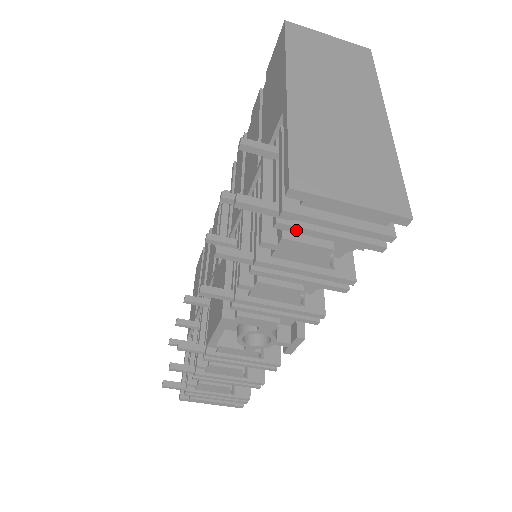
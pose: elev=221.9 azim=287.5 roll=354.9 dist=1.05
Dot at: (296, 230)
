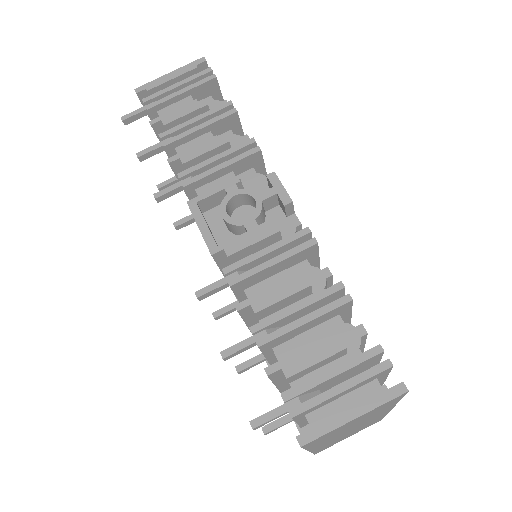
Dot at: (159, 102)
